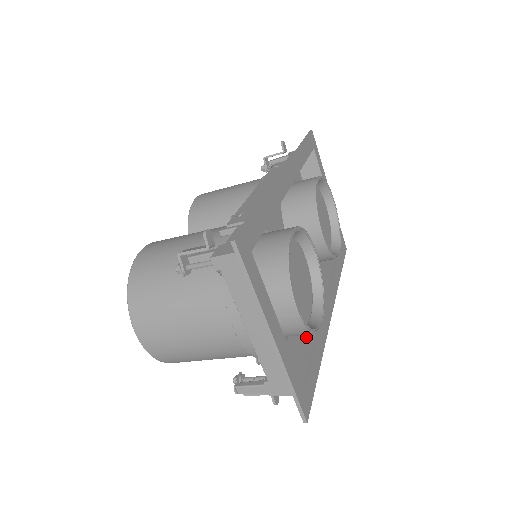
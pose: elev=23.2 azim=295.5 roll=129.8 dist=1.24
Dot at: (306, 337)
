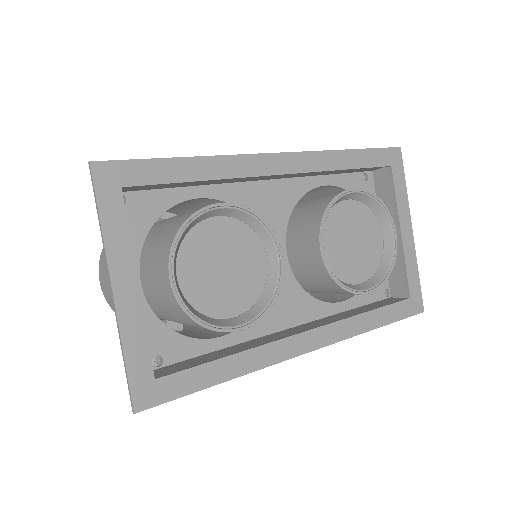
Dot at: (236, 349)
